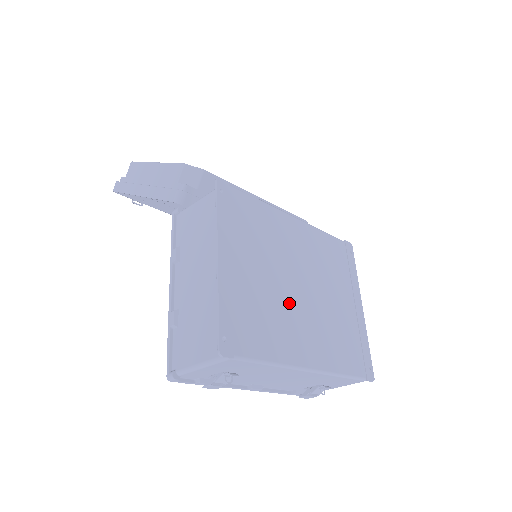
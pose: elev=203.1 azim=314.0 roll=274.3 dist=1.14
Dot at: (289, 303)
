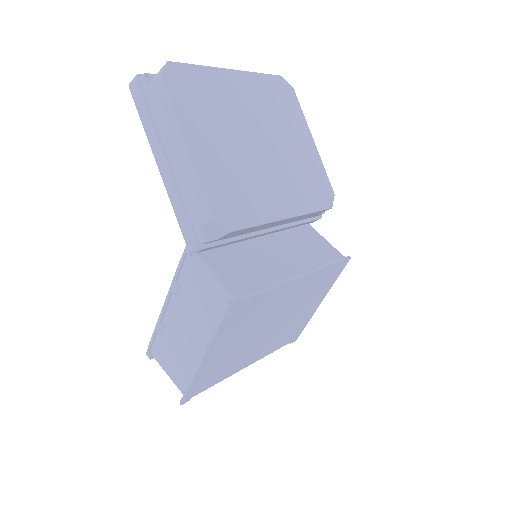
Dot at: (252, 344)
